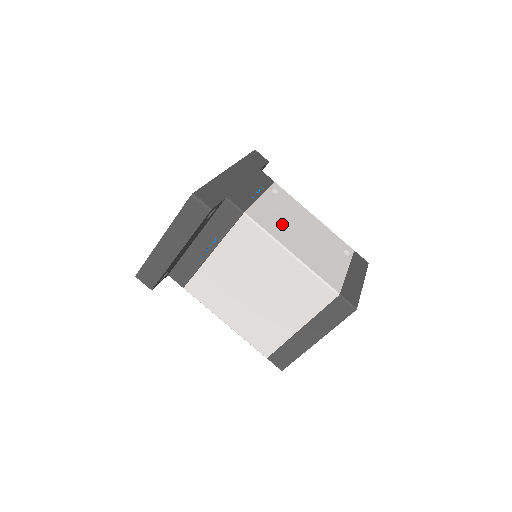
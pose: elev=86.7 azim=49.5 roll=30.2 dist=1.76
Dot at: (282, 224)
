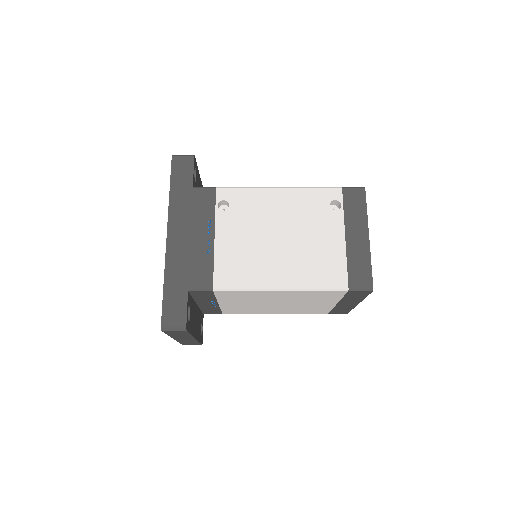
Dot at: (253, 255)
